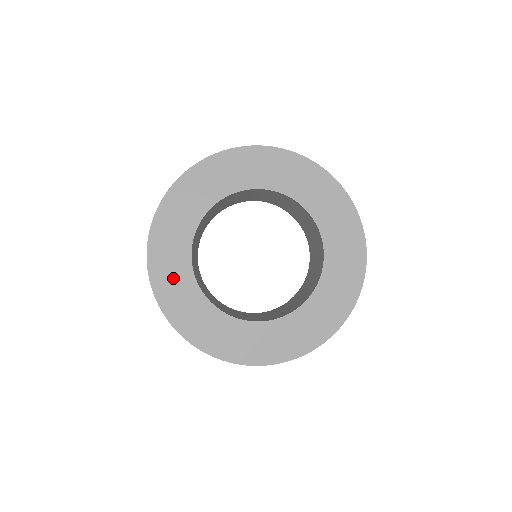
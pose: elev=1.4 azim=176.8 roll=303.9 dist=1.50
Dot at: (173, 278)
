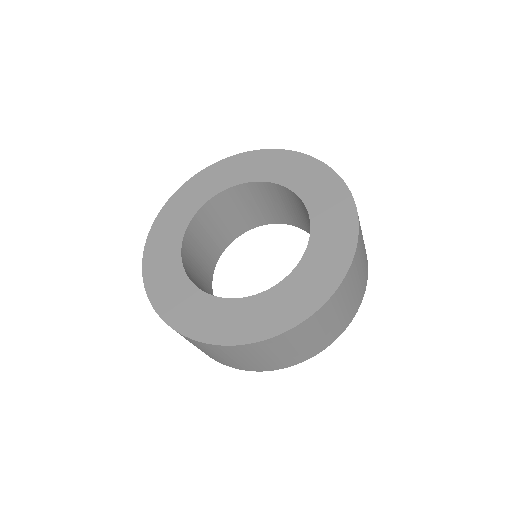
Dot at: (182, 304)
